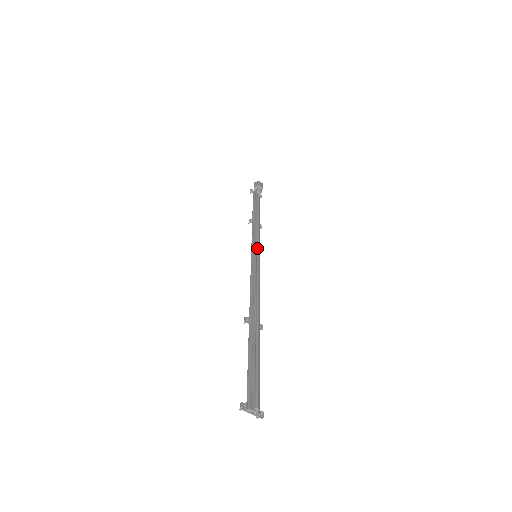
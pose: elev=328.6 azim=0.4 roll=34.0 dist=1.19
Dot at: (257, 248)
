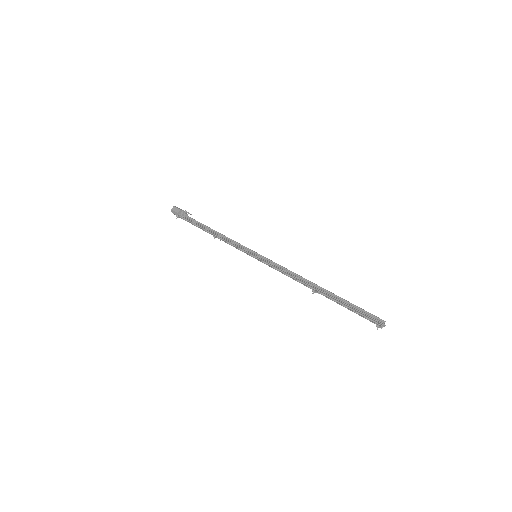
Dot at: (252, 251)
